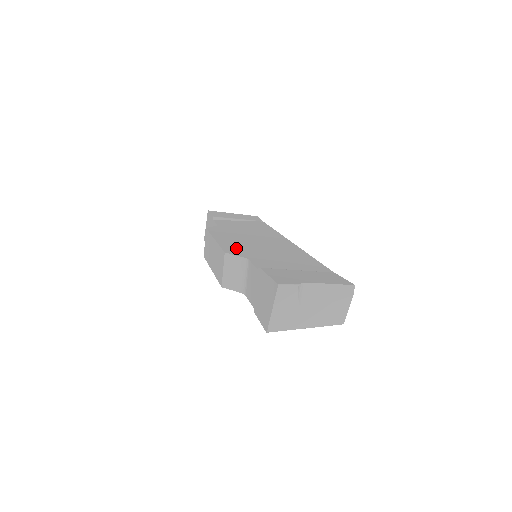
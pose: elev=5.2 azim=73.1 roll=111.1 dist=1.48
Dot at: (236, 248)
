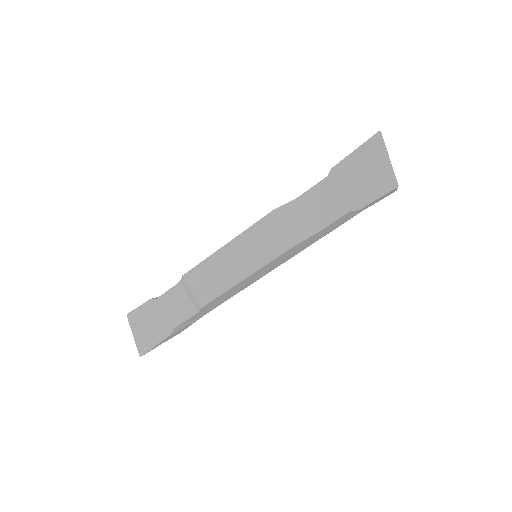
Dot at: occluded
